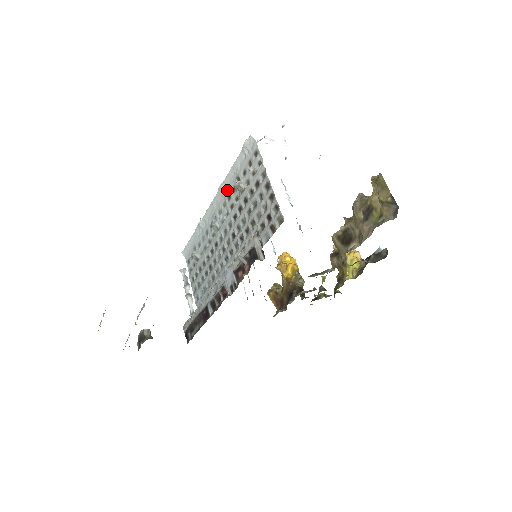
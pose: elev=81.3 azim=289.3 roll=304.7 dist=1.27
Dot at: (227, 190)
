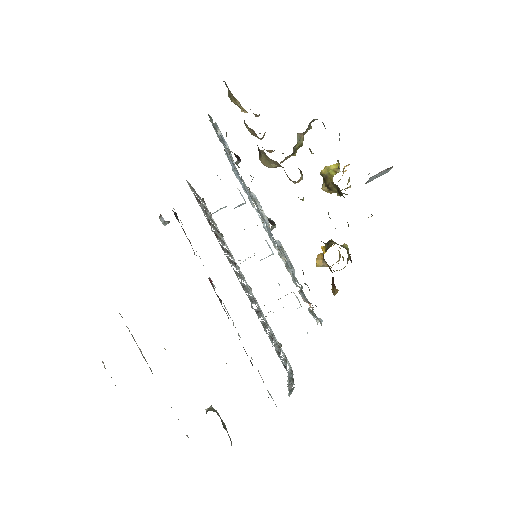
Dot at: (232, 256)
